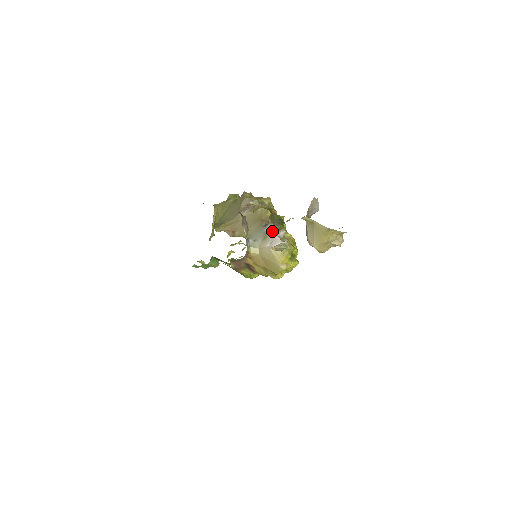
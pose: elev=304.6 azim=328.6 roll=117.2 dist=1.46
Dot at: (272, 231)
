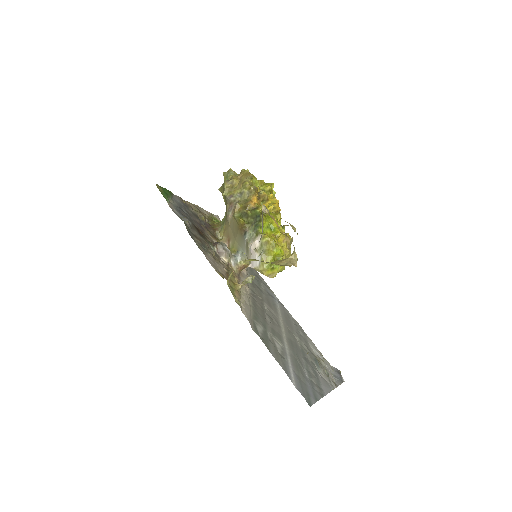
Dot at: (249, 242)
